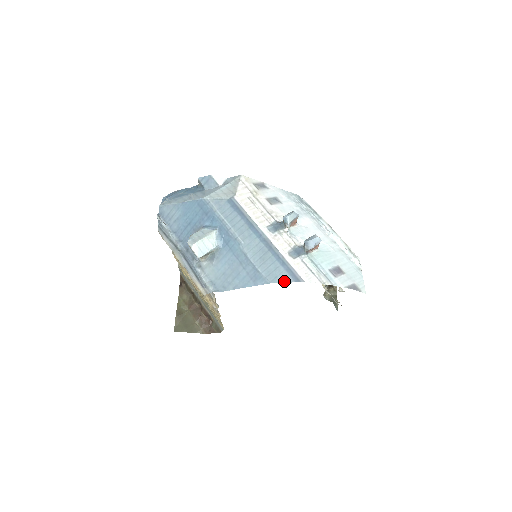
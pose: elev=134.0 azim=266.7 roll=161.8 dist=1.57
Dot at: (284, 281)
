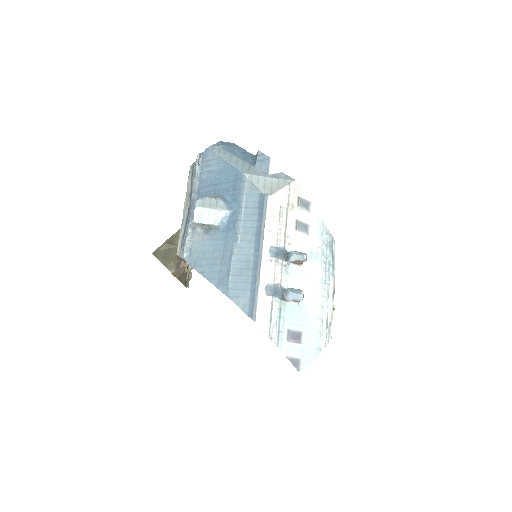
Dot at: (240, 306)
